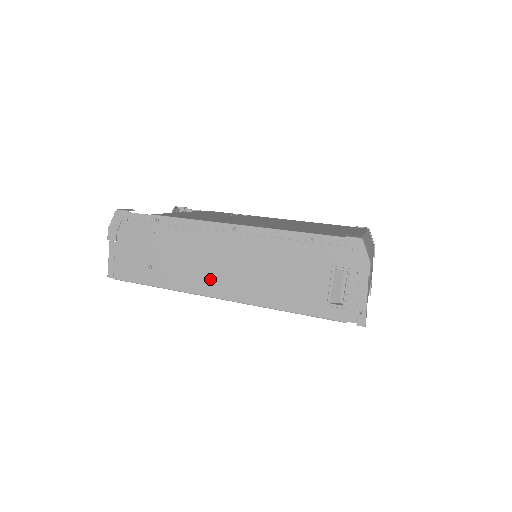
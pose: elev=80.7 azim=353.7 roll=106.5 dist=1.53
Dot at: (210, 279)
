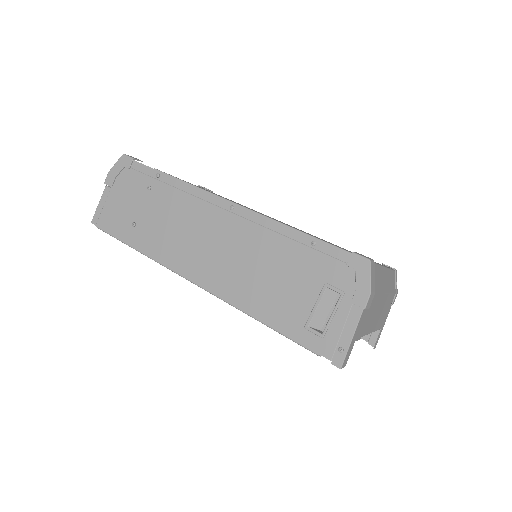
Dot at: (189, 256)
